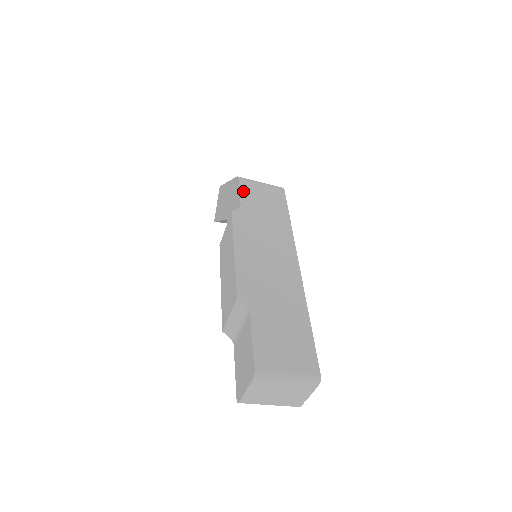
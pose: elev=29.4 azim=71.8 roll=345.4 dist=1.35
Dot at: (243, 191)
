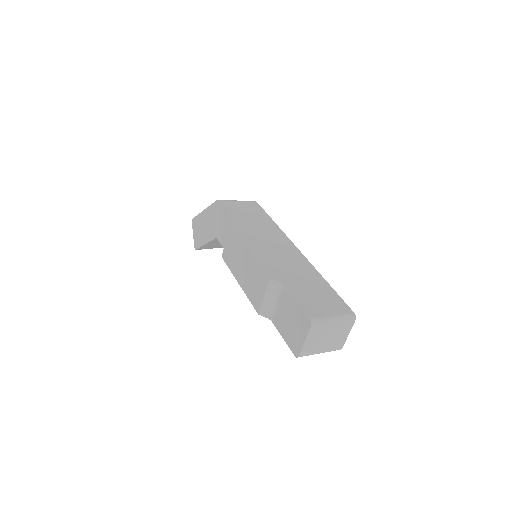
Dot at: (229, 208)
